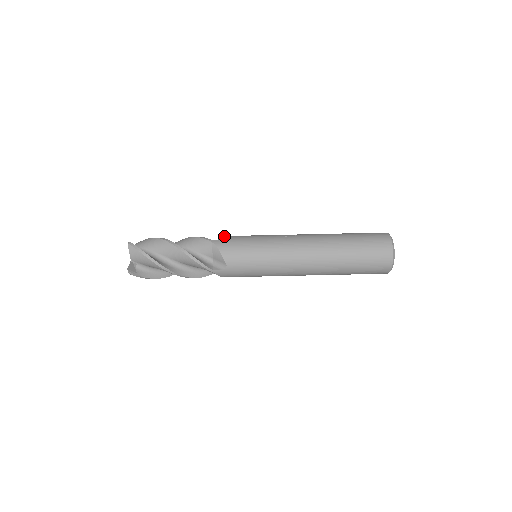
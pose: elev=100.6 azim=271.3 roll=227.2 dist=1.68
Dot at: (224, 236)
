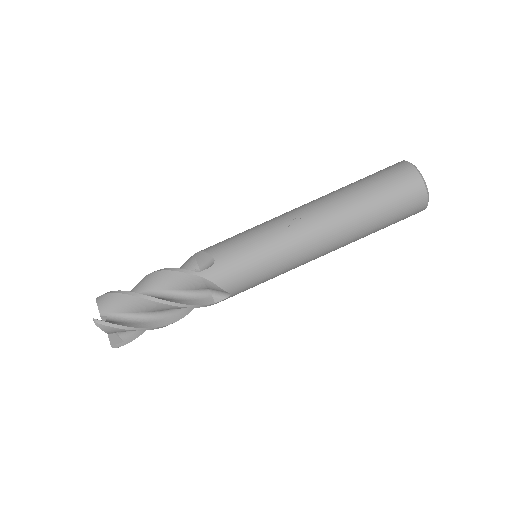
Dot at: (208, 255)
